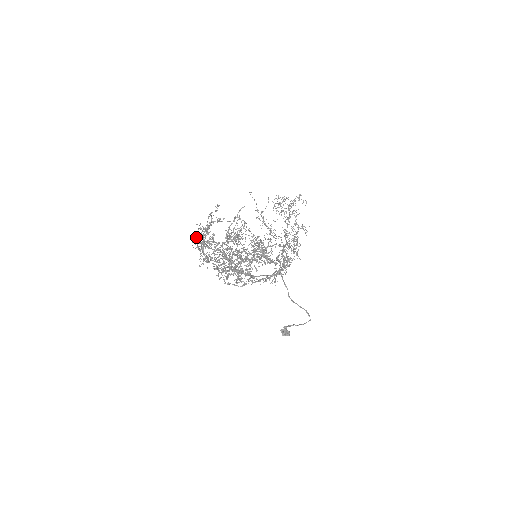
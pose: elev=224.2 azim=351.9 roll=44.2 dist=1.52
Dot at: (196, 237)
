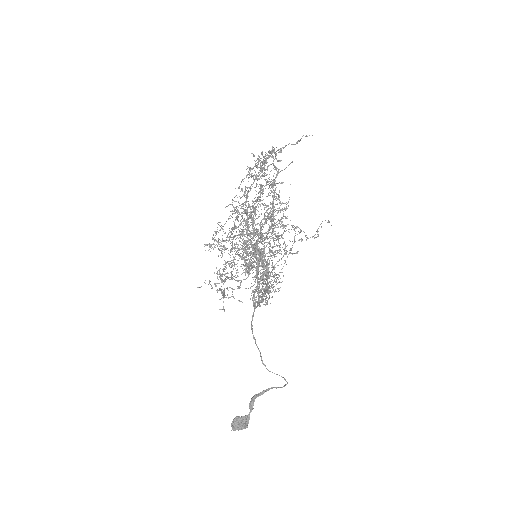
Dot at: occluded
